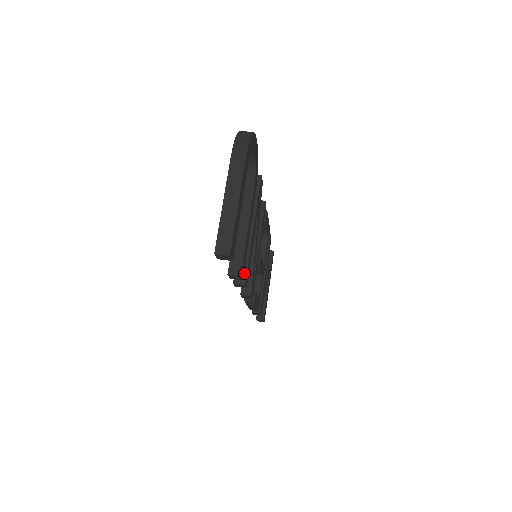
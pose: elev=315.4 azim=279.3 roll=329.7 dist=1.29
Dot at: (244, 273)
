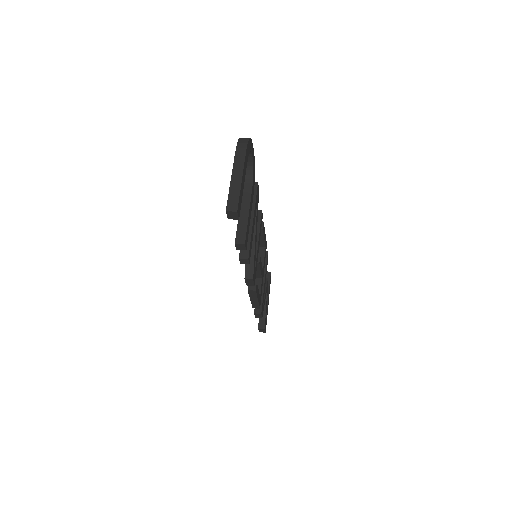
Dot at: (247, 251)
